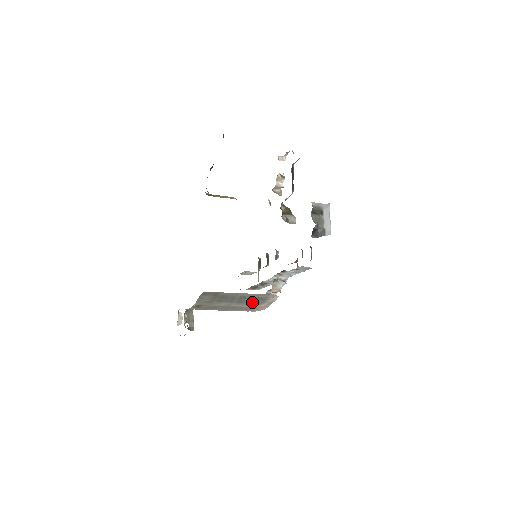
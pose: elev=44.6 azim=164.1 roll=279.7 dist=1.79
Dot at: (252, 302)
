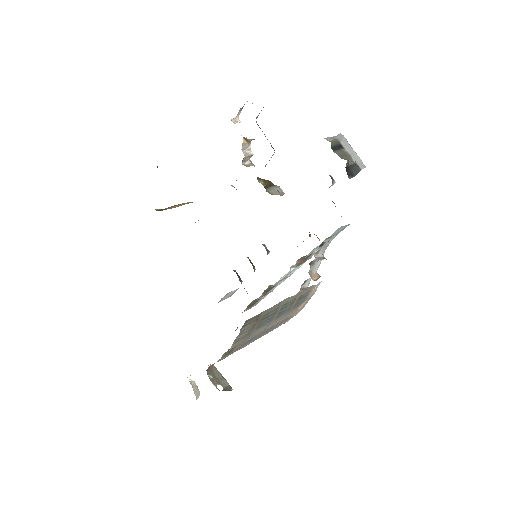
Dot at: (292, 308)
